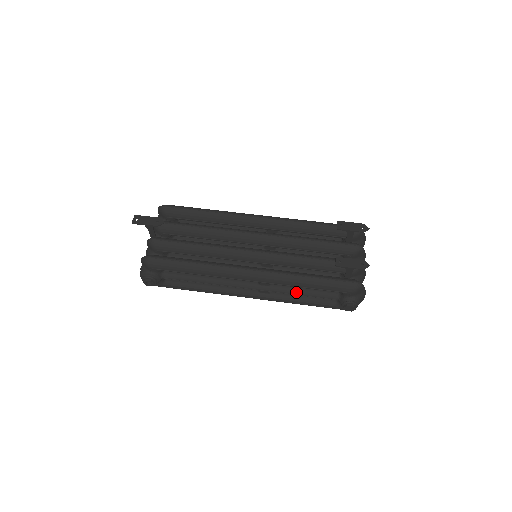
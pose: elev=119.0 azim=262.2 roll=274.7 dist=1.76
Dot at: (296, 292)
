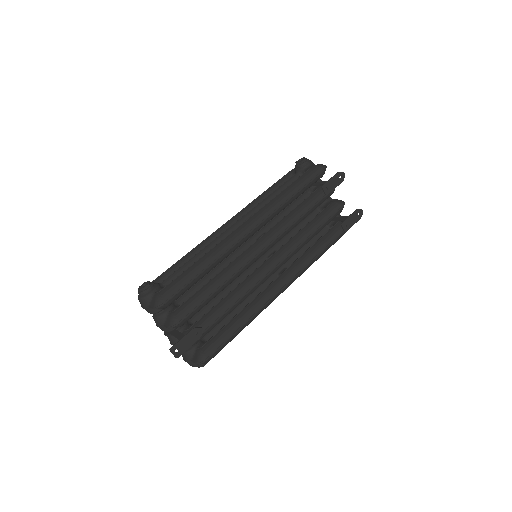
Dot at: occluded
